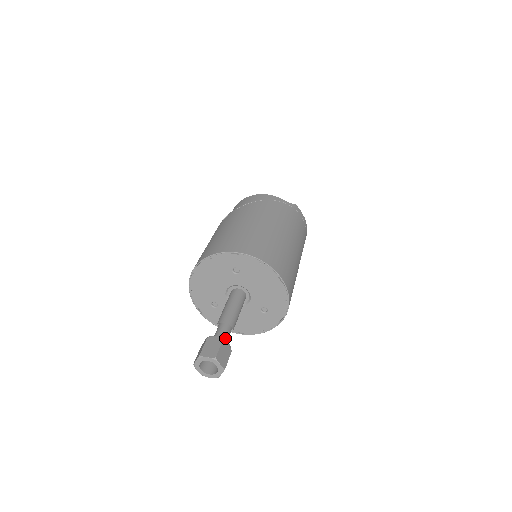
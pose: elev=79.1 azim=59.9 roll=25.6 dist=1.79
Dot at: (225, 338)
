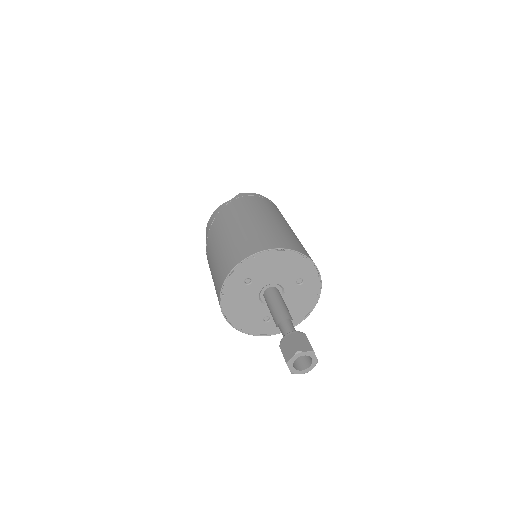
Dot at: occluded
